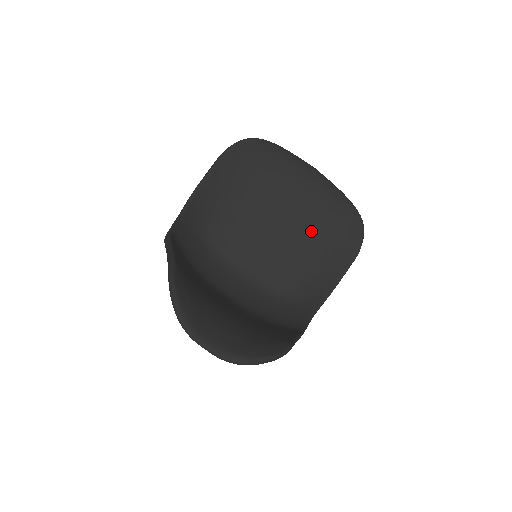
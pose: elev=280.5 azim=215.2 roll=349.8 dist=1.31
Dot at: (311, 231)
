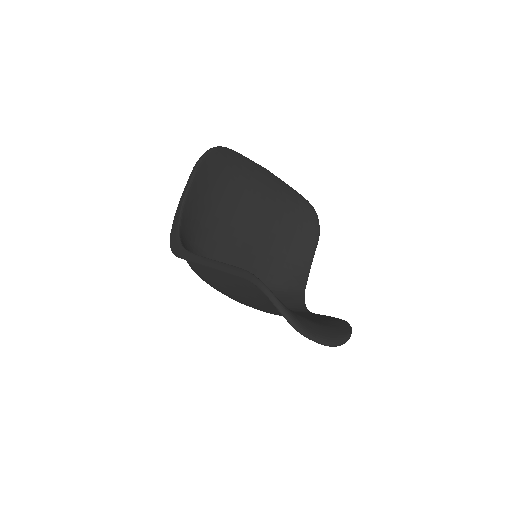
Dot at: (278, 225)
